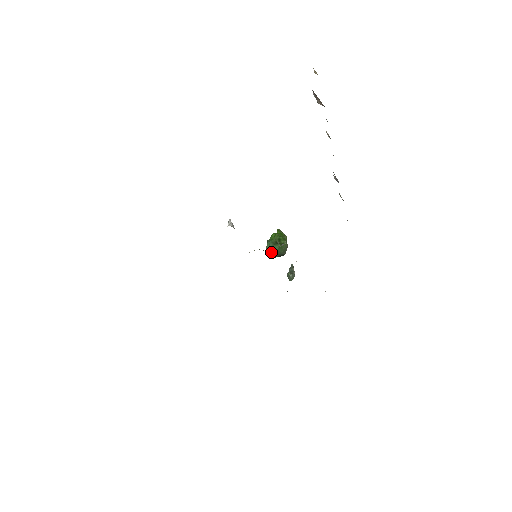
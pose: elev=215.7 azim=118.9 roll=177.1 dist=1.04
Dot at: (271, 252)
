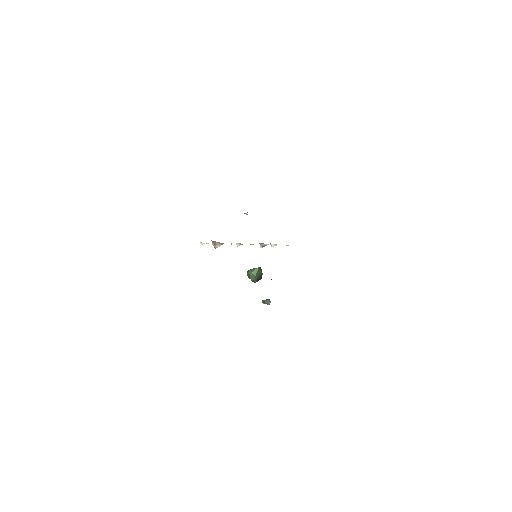
Dot at: (255, 274)
